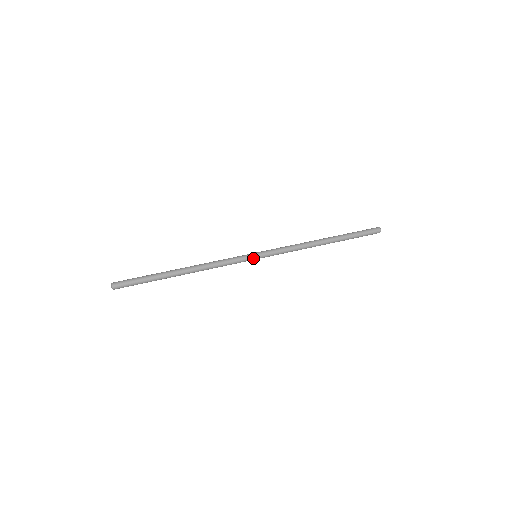
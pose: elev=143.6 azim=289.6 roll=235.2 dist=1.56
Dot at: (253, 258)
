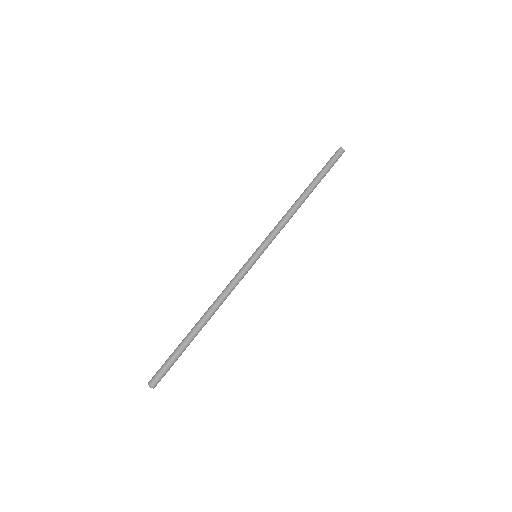
Dot at: occluded
